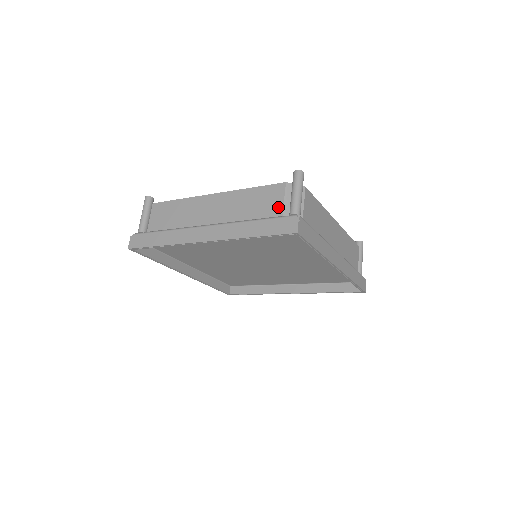
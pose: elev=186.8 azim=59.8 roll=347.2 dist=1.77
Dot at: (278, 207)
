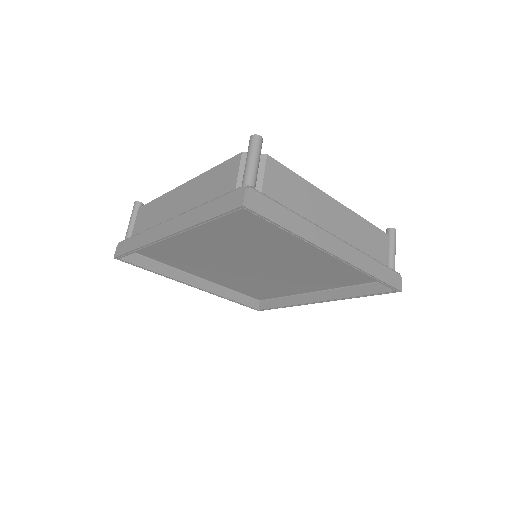
Dot at: (232, 182)
